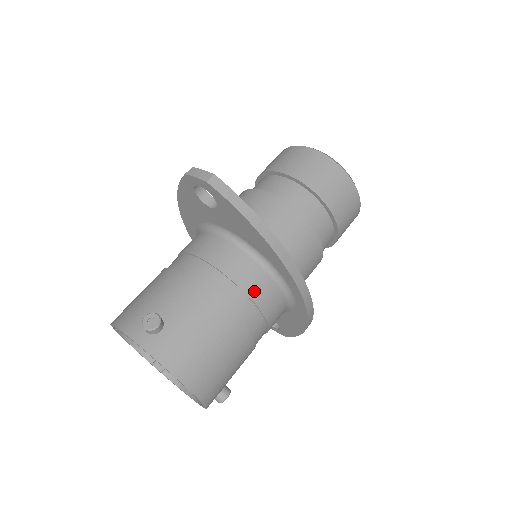
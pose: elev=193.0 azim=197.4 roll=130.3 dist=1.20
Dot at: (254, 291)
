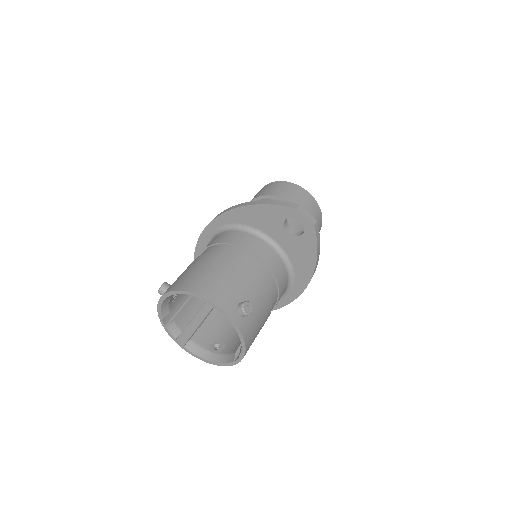
Dot at: (281, 294)
